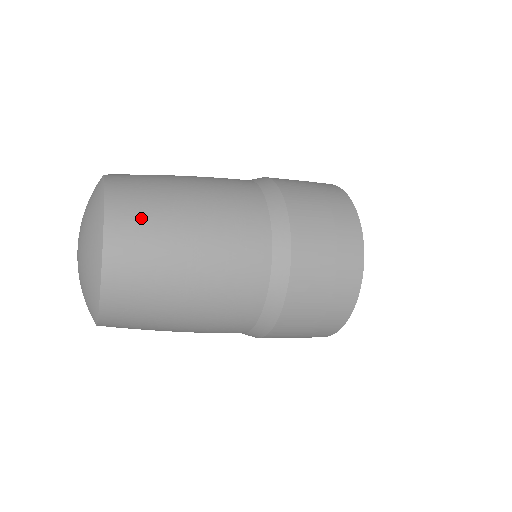
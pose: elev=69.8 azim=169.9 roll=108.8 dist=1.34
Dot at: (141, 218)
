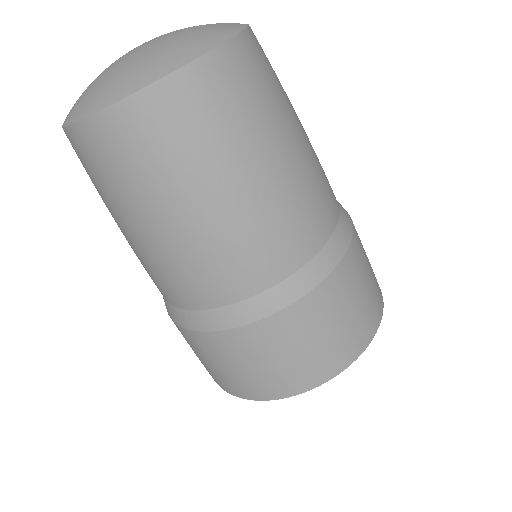
Dot at: (211, 115)
